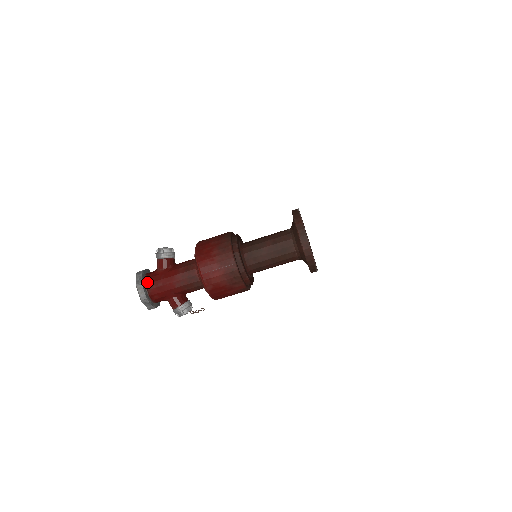
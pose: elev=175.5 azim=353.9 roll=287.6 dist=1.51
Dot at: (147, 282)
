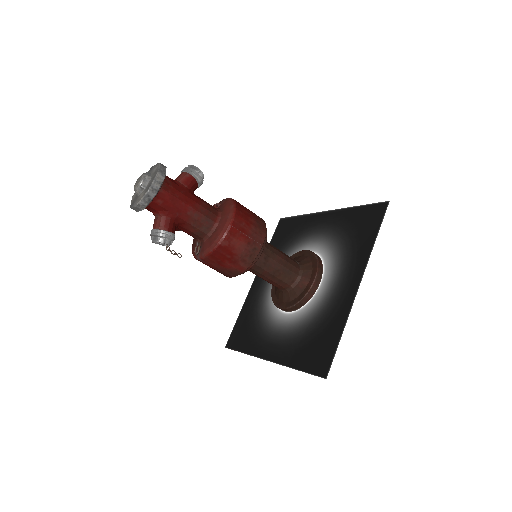
Dot at: (166, 181)
